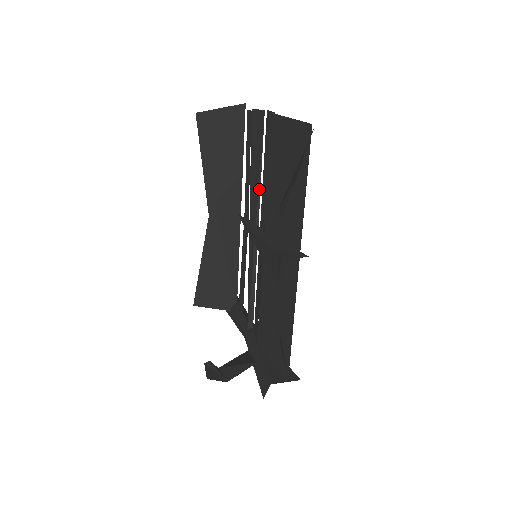
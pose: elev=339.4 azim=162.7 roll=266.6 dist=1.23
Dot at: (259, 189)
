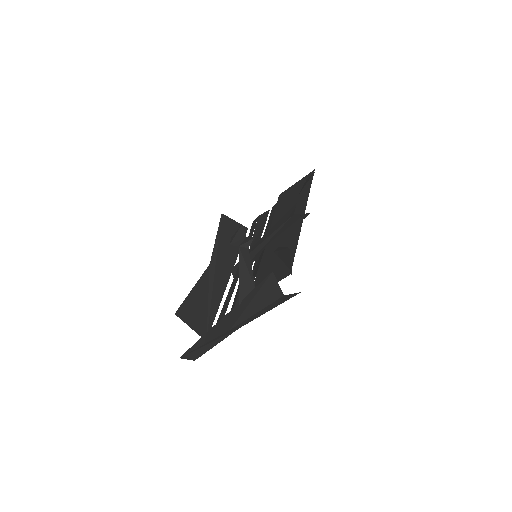
Dot at: (260, 237)
